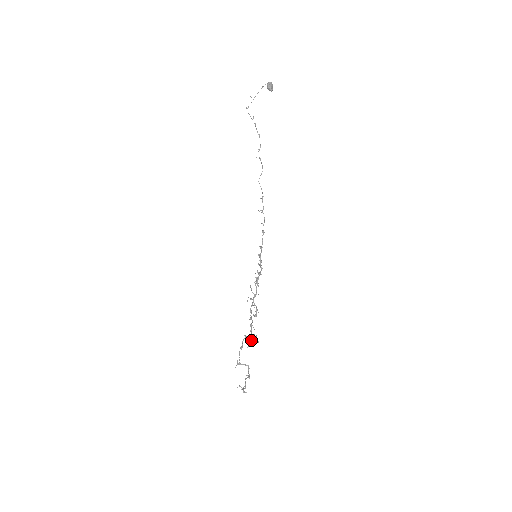
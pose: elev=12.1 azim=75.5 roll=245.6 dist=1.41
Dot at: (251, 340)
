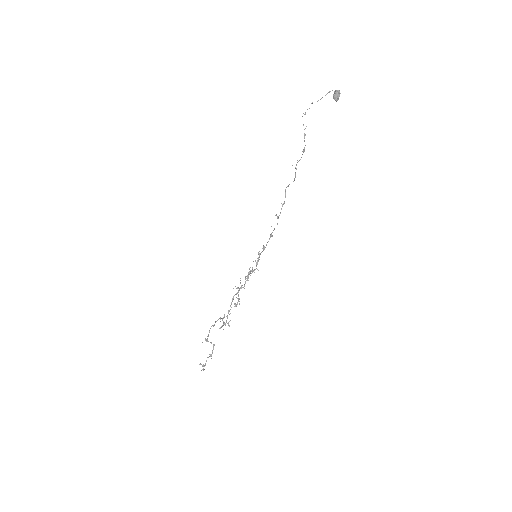
Dot at: (224, 323)
